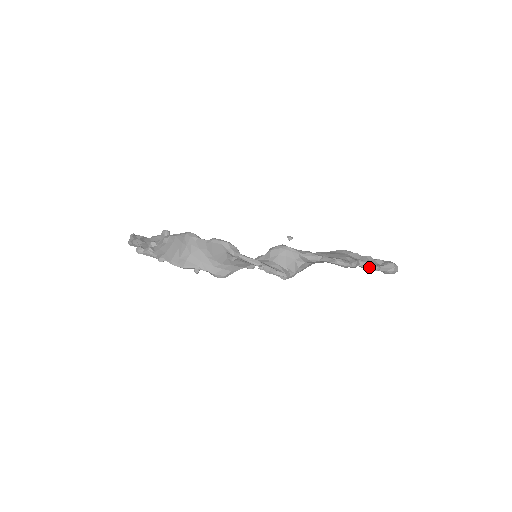
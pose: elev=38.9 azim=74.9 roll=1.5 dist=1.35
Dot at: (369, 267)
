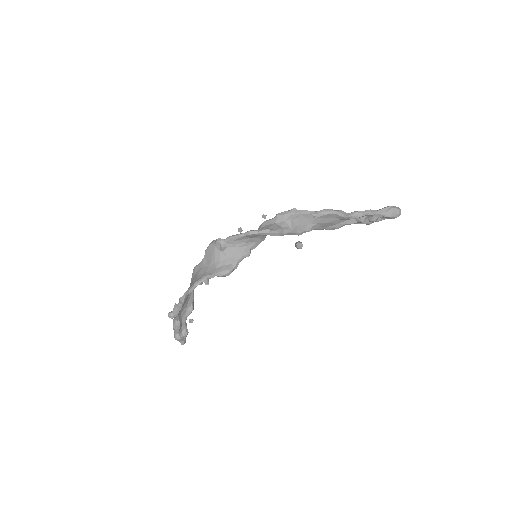
Dot at: (362, 213)
